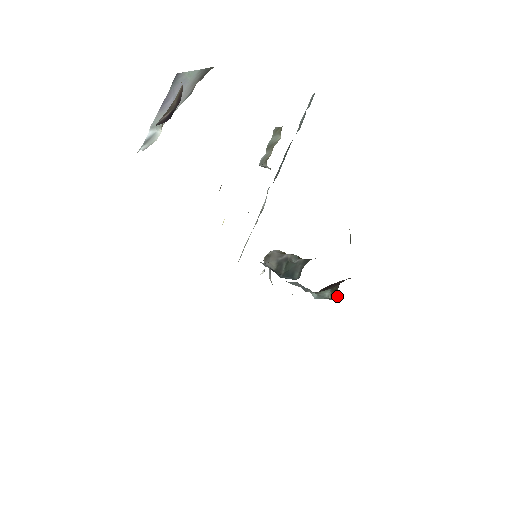
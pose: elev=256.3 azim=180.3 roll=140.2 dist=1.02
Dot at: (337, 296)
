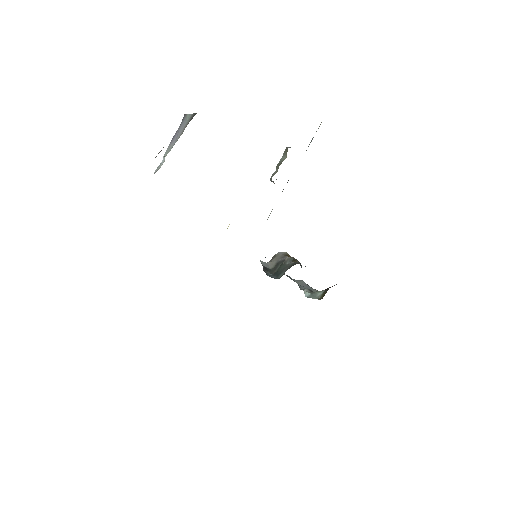
Dot at: occluded
